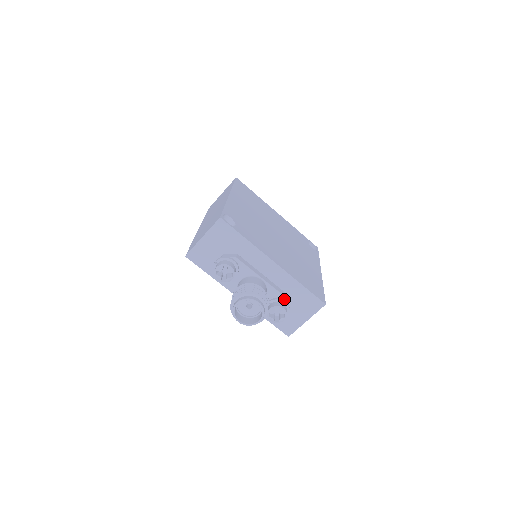
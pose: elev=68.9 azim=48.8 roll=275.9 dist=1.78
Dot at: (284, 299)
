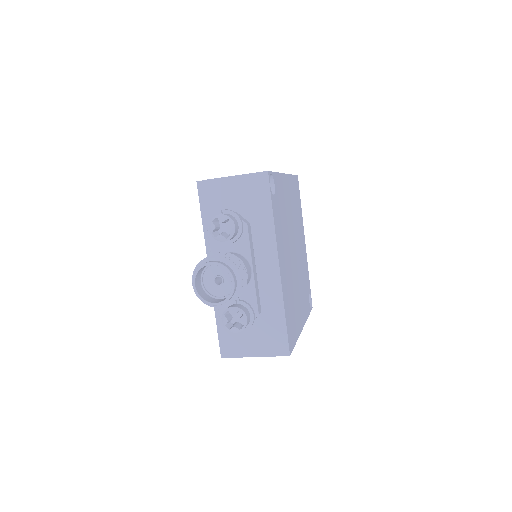
Dot at: (255, 311)
